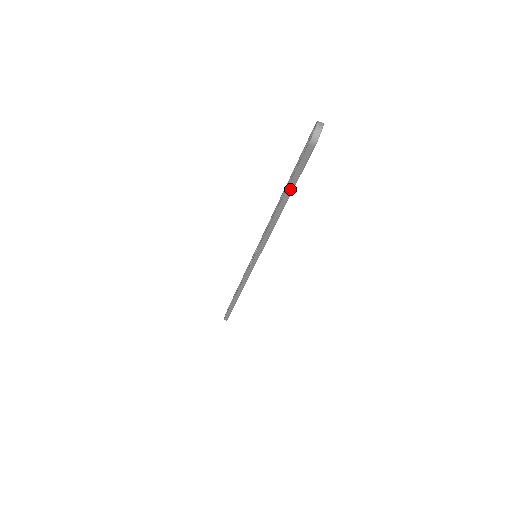
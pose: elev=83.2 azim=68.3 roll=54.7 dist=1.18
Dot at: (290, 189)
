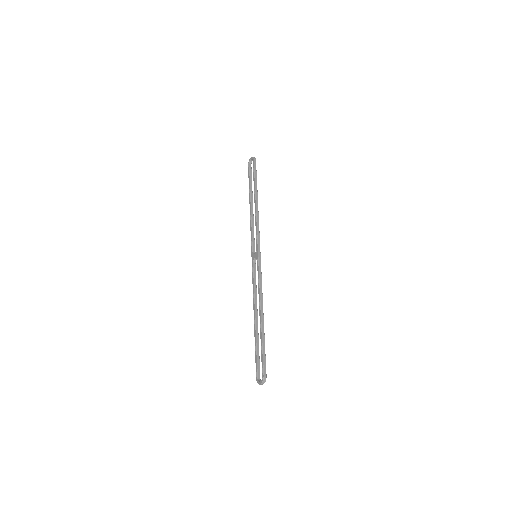
Dot at: (256, 343)
